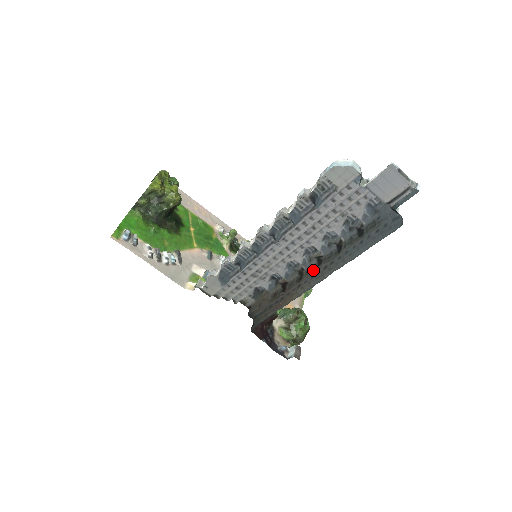
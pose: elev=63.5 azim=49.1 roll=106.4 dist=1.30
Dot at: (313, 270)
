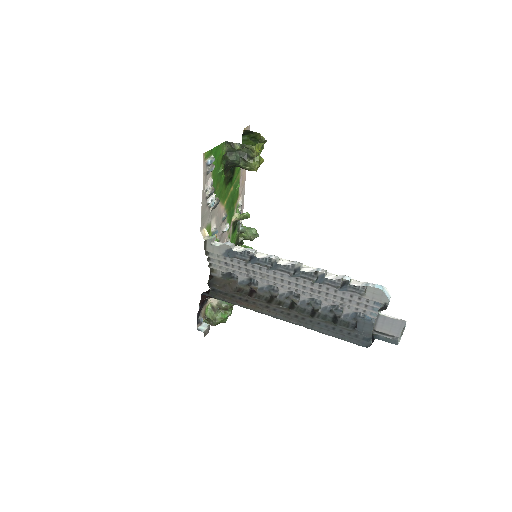
Dot at: (285, 308)
